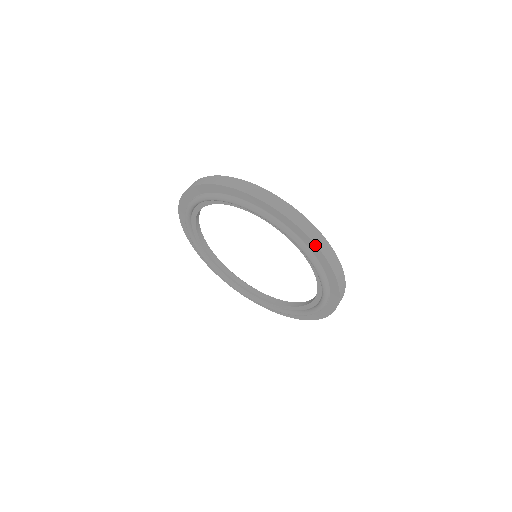
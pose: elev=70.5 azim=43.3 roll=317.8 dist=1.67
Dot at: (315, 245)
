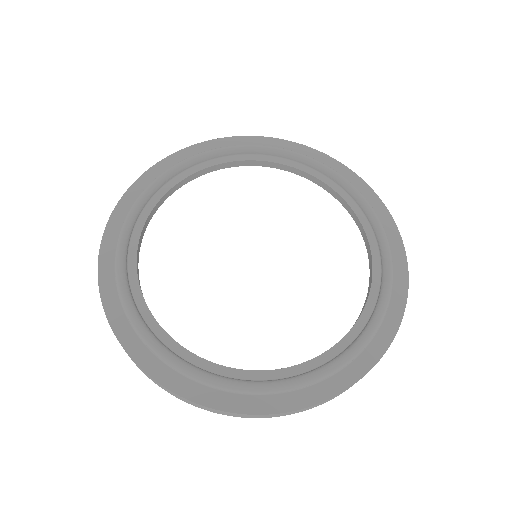
Dot at: (407, 281)
